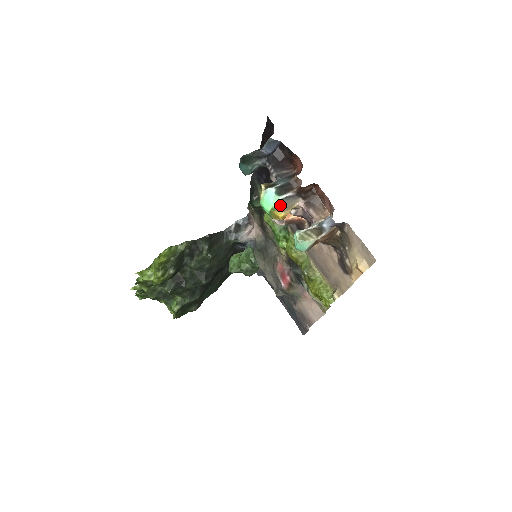
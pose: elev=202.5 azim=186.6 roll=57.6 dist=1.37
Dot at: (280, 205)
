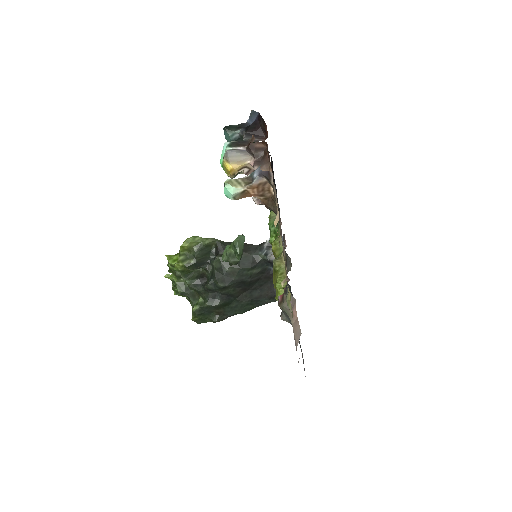
Dot at: (226, 154)
